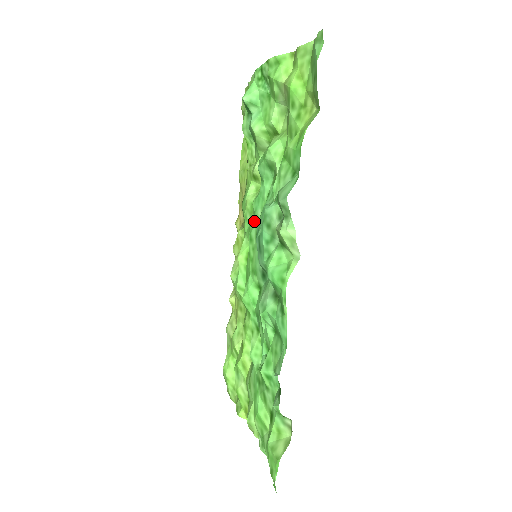
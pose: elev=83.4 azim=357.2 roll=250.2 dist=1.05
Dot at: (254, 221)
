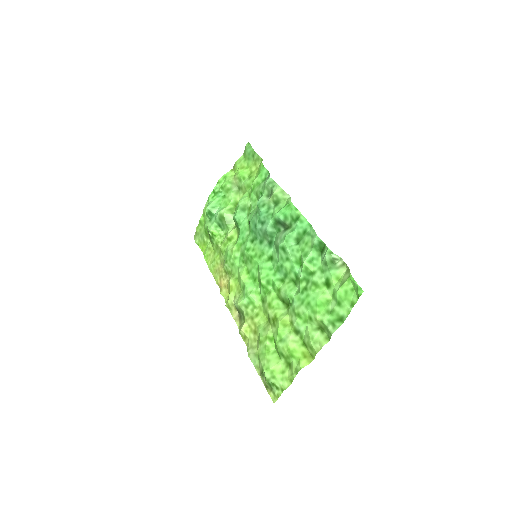
Dot at: (245, 243)
